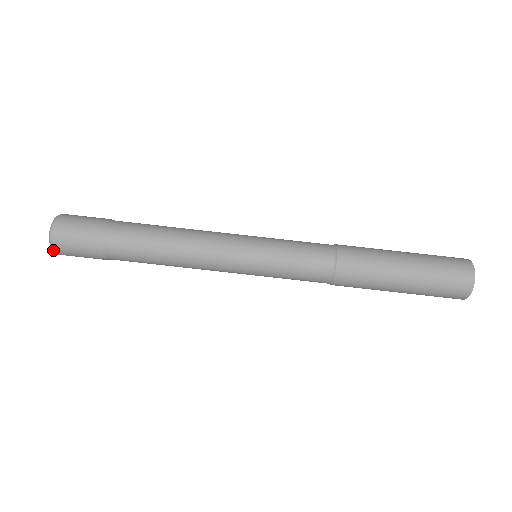
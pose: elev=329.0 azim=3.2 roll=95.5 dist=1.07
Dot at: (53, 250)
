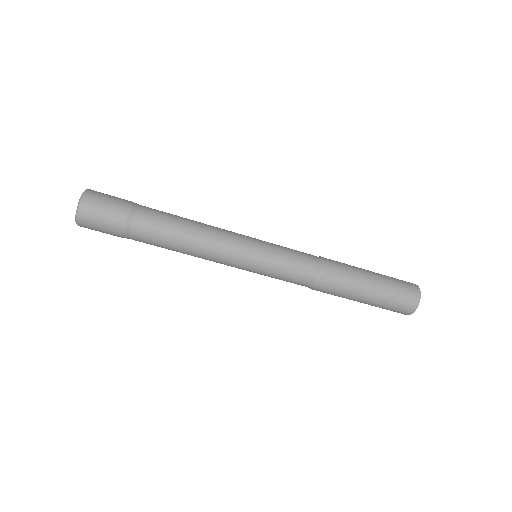
Dot at: (81, 205)
